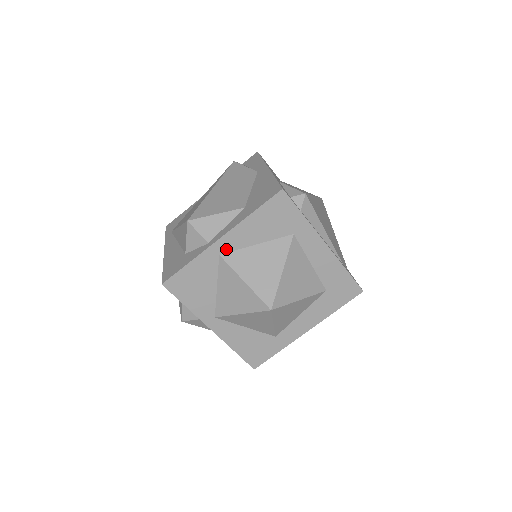
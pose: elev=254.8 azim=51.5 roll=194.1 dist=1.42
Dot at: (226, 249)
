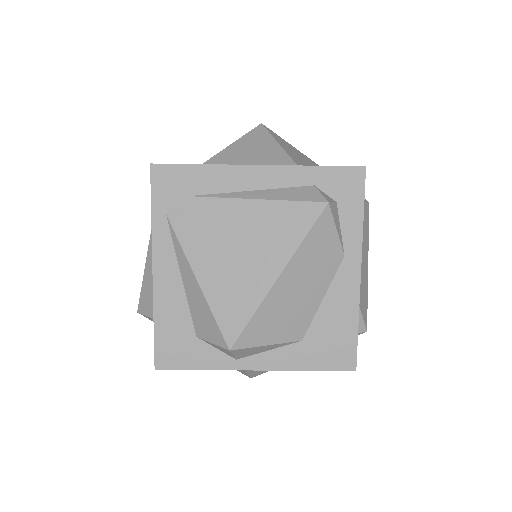
Dot at: occluded
